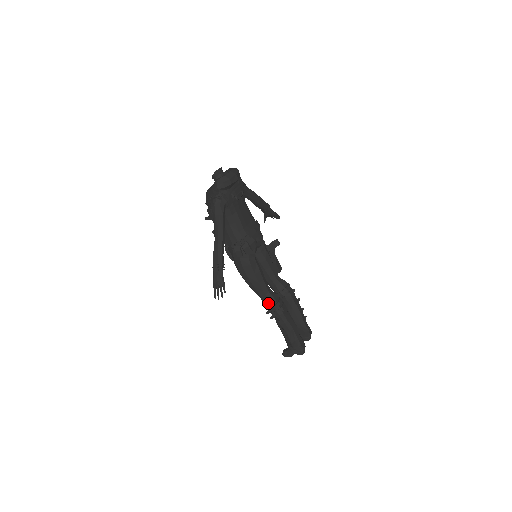
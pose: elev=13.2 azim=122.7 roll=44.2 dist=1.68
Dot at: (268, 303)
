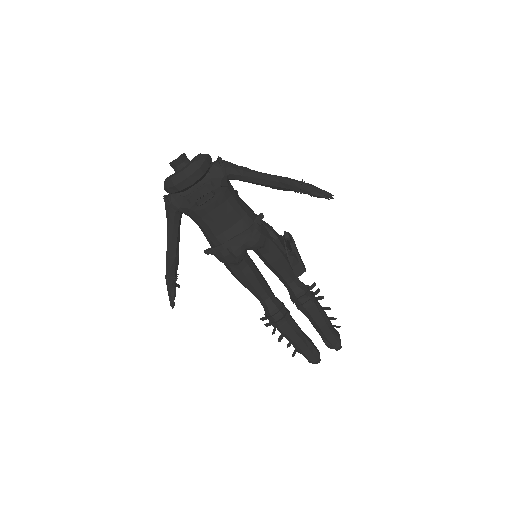
Dot at: (264, 310)
